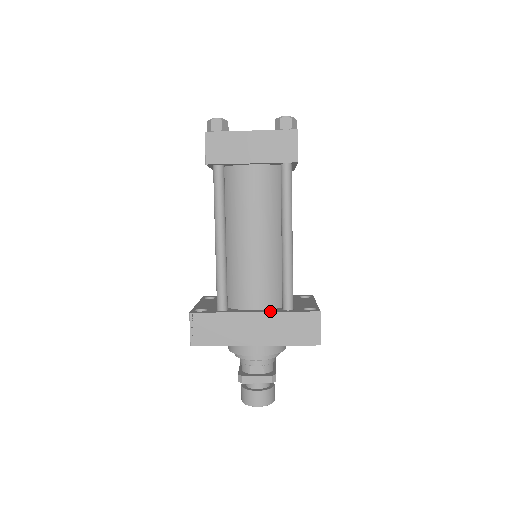
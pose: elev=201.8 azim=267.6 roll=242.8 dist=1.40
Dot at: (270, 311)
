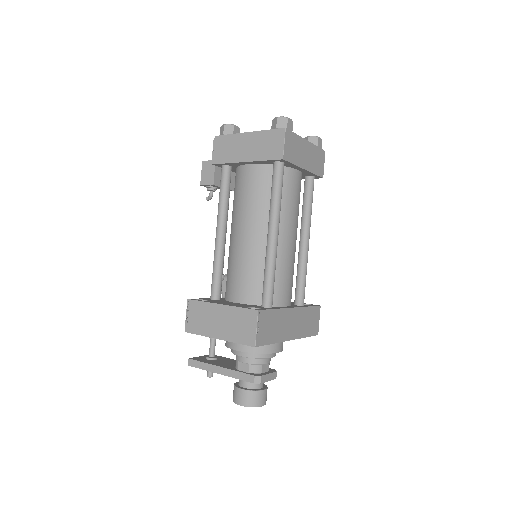
Dot at: (299, 306)
